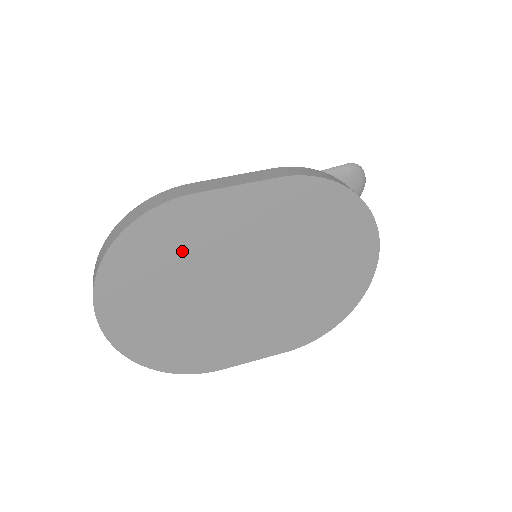
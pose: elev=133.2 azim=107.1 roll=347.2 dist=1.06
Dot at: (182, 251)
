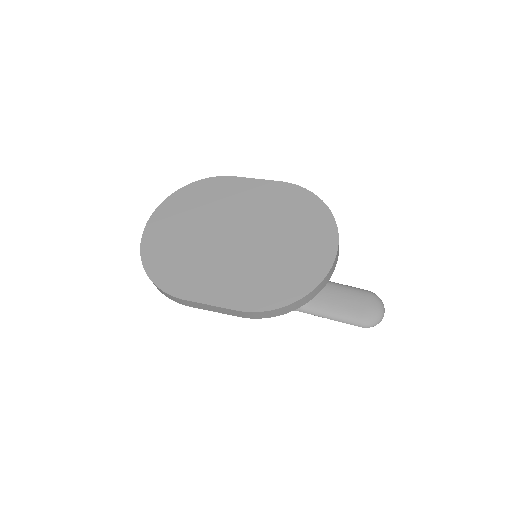
Dot at: (212, 202)
